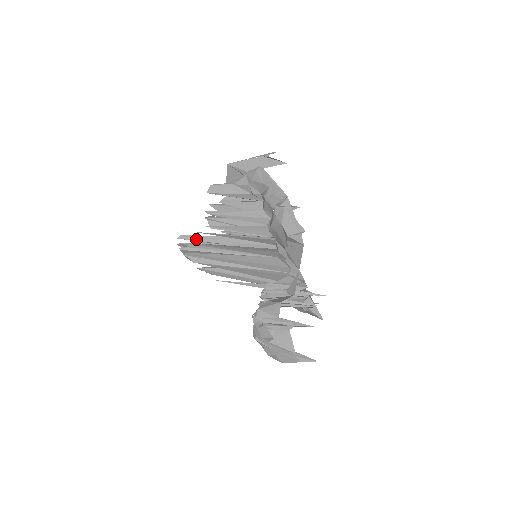
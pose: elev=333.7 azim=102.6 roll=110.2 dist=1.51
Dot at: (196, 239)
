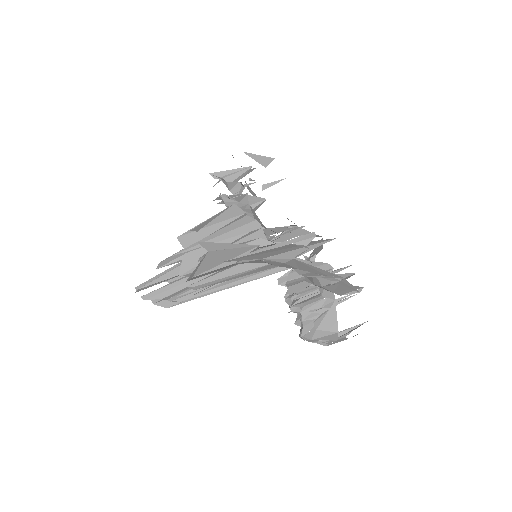
Dot at: (164, 281)
